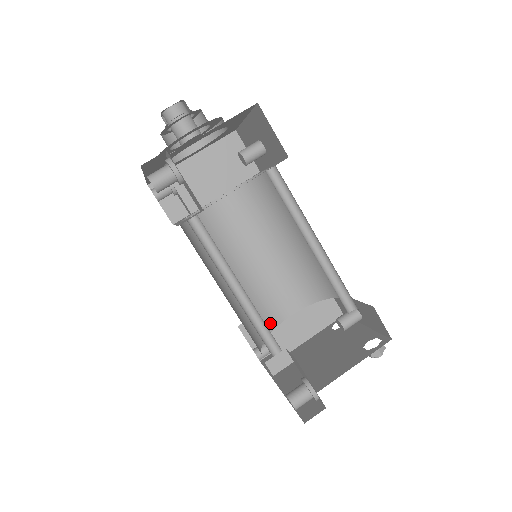
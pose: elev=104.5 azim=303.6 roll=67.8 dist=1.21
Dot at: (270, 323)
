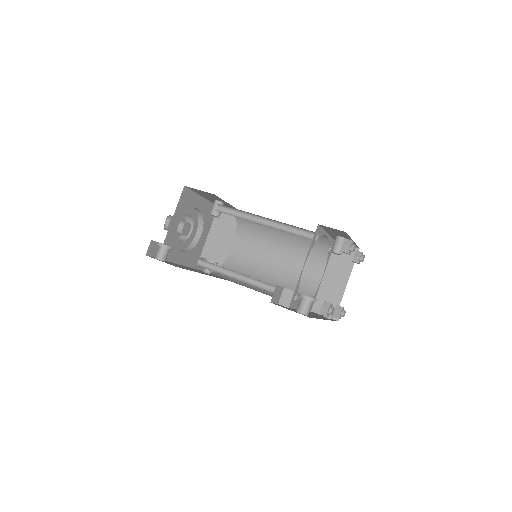
Dot at: (311, 290)
